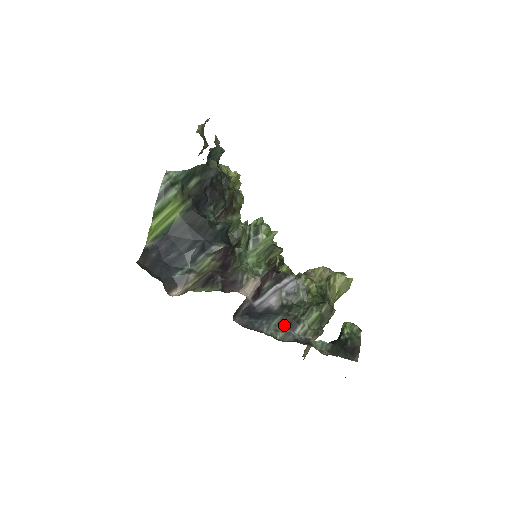
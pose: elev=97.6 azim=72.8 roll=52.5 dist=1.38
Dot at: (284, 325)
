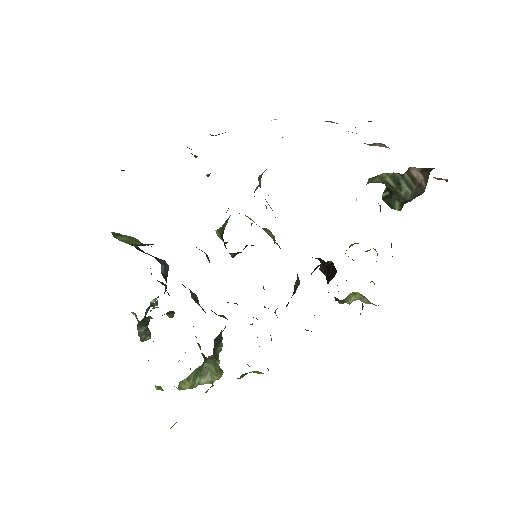
Dot at: occluded
